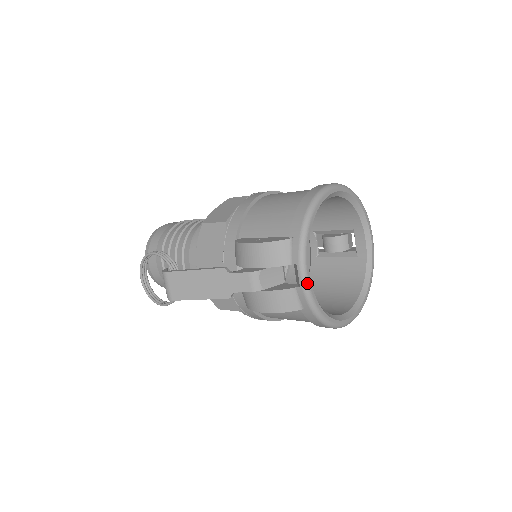
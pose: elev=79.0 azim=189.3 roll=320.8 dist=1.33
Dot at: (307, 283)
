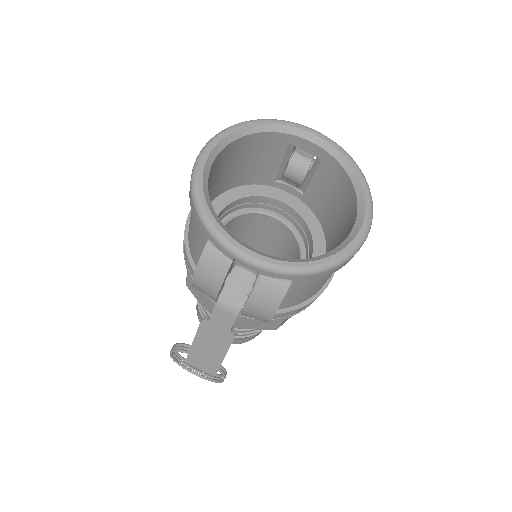
Dot at: (260, 262)
